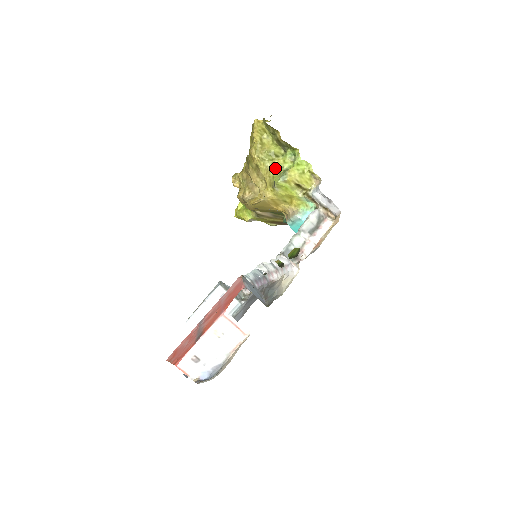
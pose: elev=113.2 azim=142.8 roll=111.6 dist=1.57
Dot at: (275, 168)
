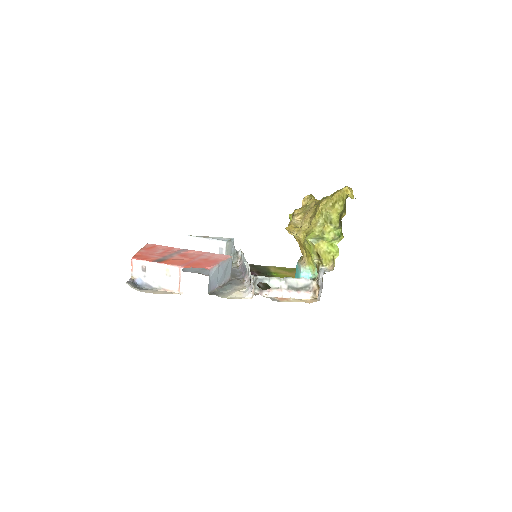
Dot at: (321, 228)
